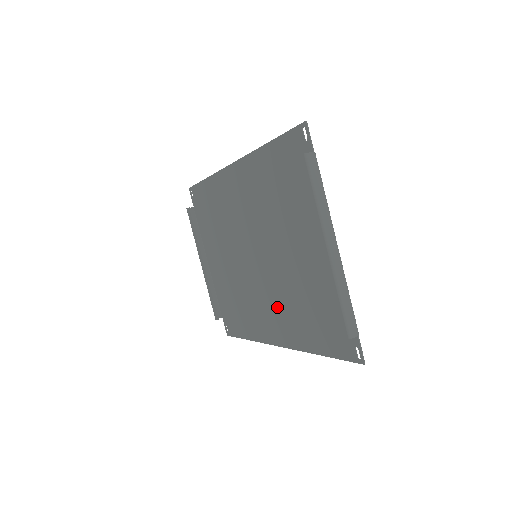
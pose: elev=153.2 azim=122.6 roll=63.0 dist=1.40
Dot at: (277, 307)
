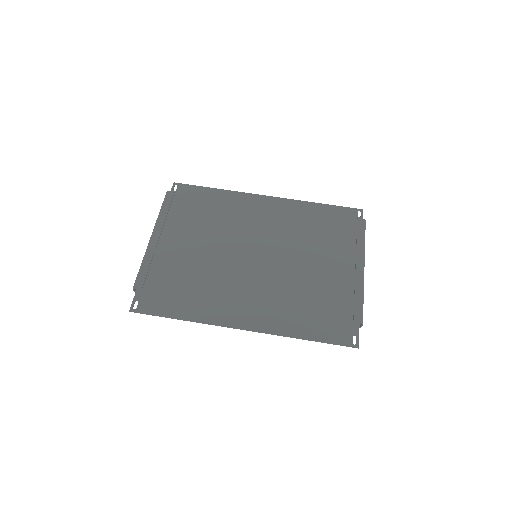
Dot at: (263, 297)
